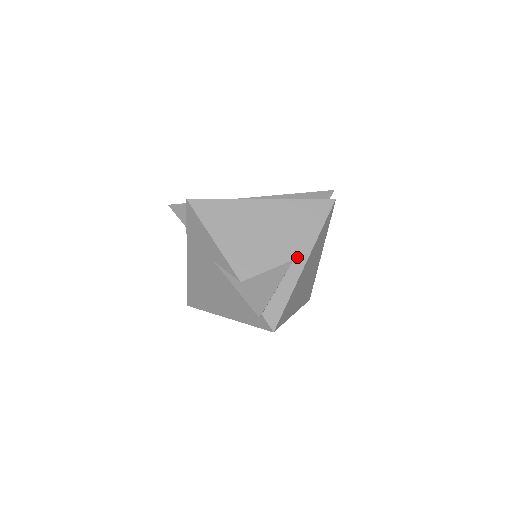
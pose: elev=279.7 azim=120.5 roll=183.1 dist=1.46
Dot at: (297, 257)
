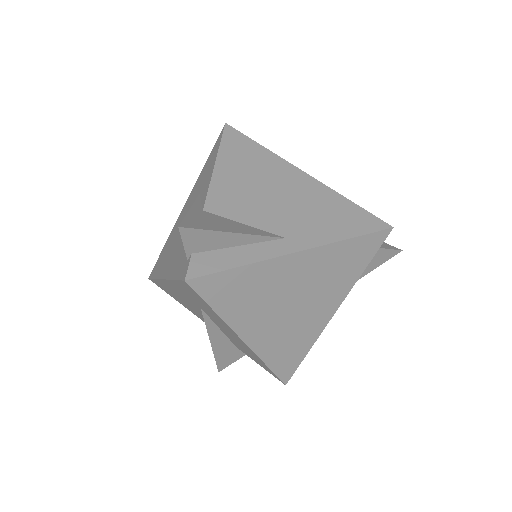
Dot at: (293, 239)
